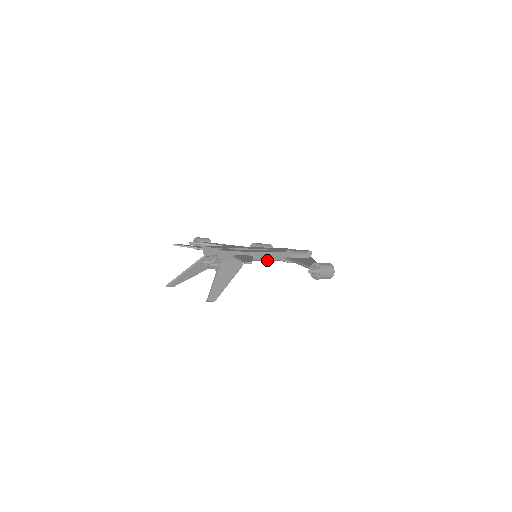
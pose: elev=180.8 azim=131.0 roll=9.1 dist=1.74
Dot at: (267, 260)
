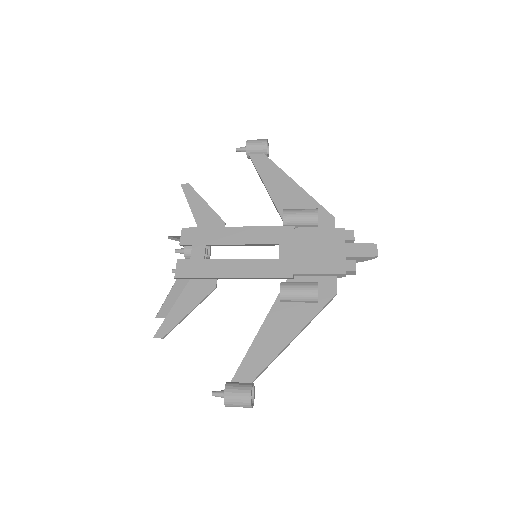
Dot at: occluded
